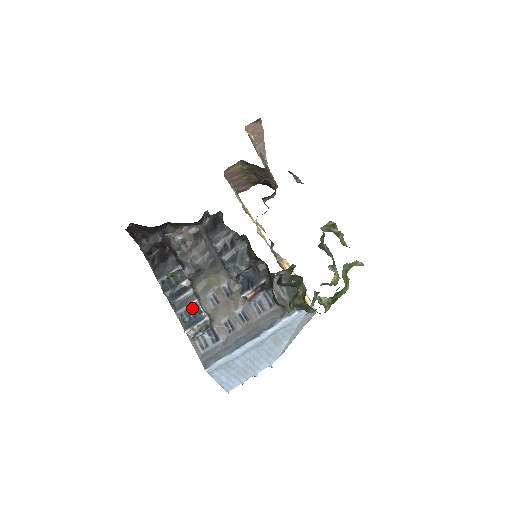
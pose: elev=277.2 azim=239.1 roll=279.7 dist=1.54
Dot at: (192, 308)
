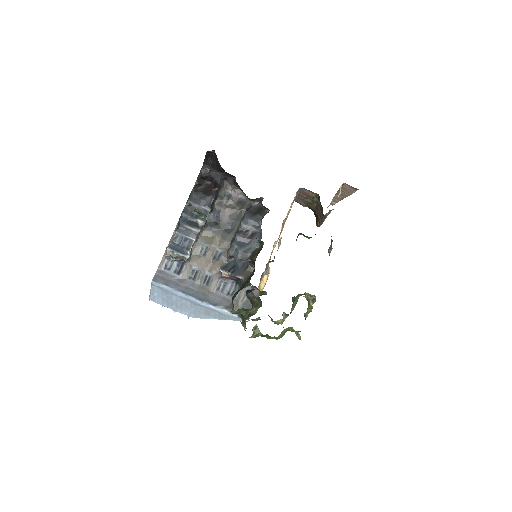
Dot at: (187, 241)
